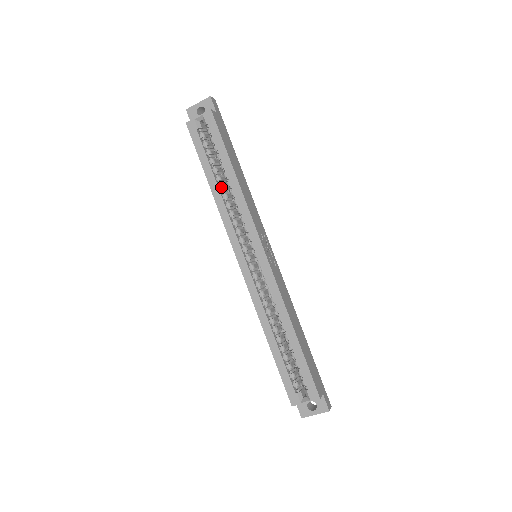
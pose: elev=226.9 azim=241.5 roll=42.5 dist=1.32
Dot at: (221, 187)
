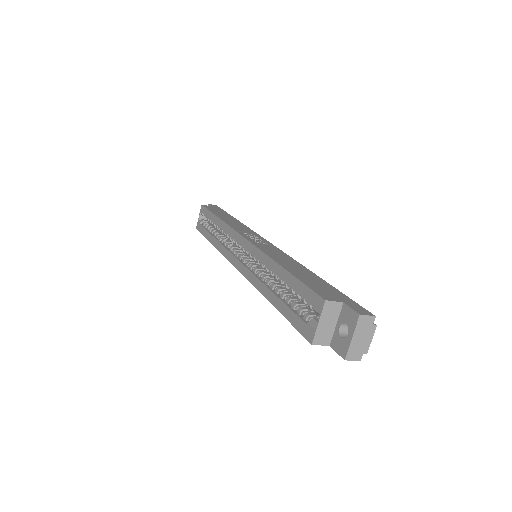
Dot at: (216, 236)
